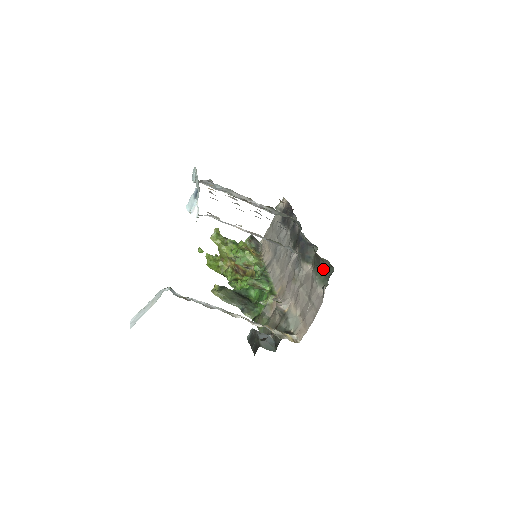
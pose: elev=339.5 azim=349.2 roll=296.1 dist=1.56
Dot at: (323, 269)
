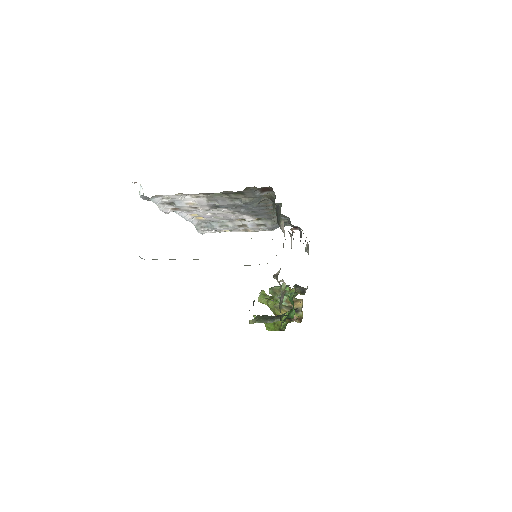
Dot at: occluded
